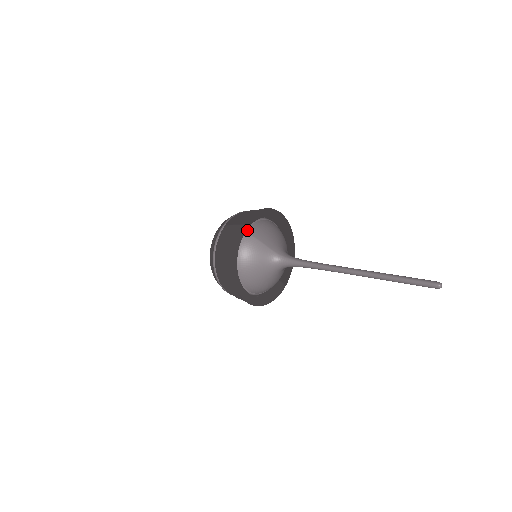
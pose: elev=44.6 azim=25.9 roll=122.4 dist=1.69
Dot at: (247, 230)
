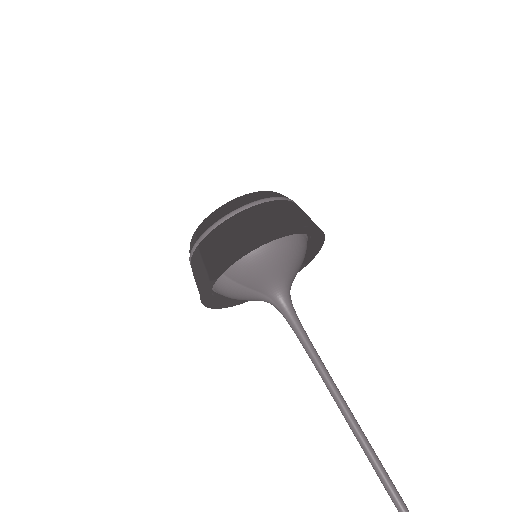
Dot at: occluded
